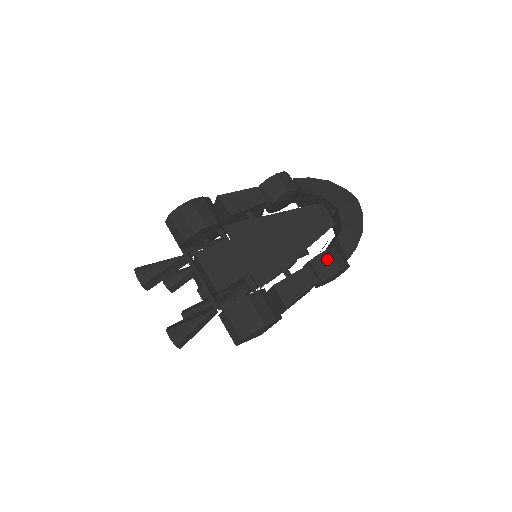
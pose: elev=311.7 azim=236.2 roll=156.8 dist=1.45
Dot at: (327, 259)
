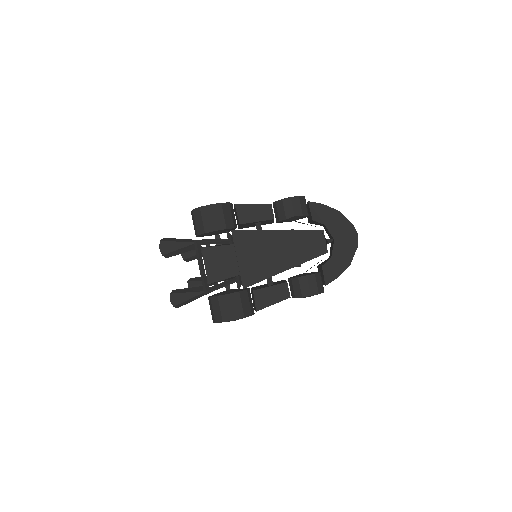
Dot at: (304, 283)
